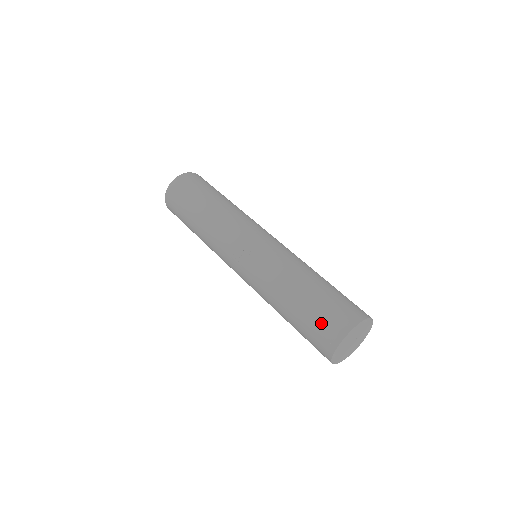
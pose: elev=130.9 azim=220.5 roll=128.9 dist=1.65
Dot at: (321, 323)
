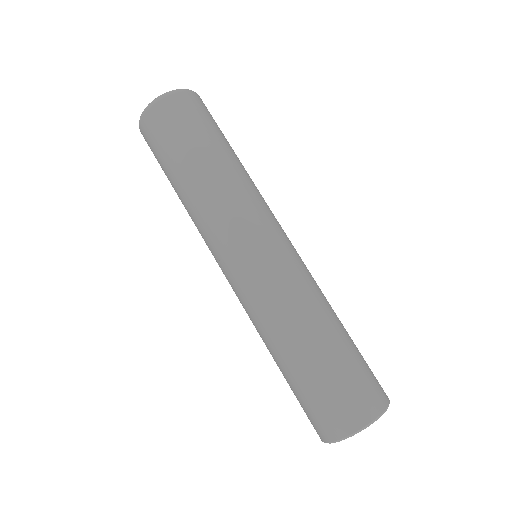
Dot at: (304, 410)
